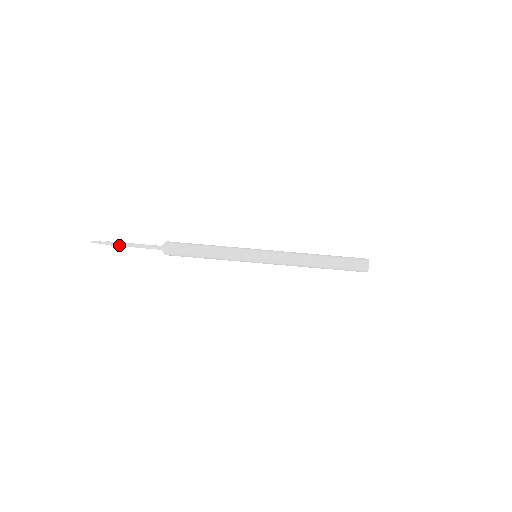
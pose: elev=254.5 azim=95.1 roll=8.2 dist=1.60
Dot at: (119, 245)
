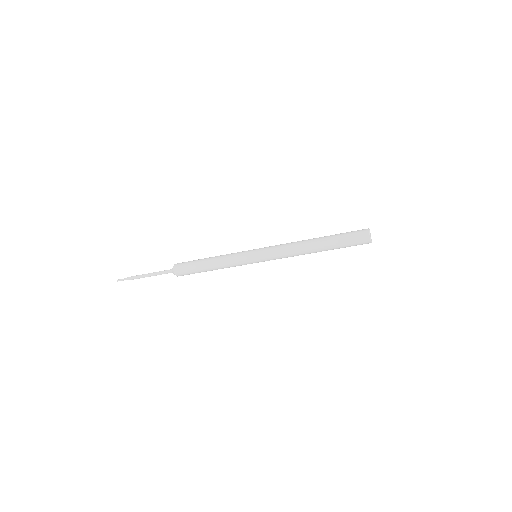
Dot at: (139, 278)
